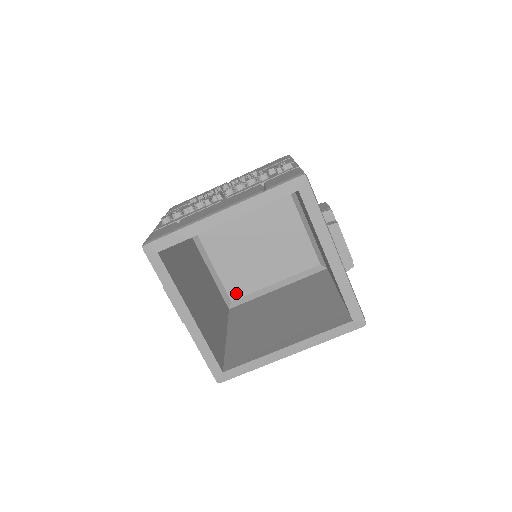
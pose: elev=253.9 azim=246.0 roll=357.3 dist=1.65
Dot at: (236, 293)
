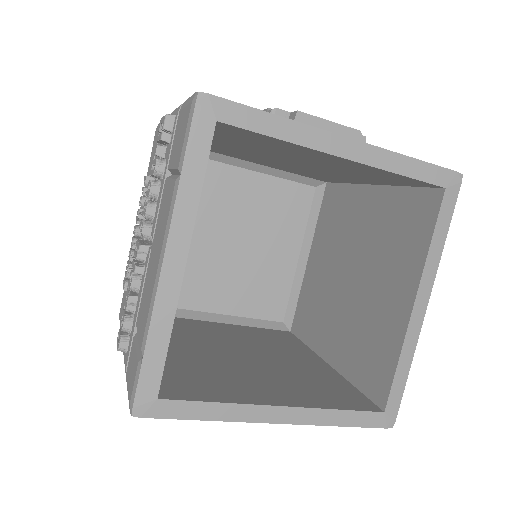
Dot at: (277, 310)
